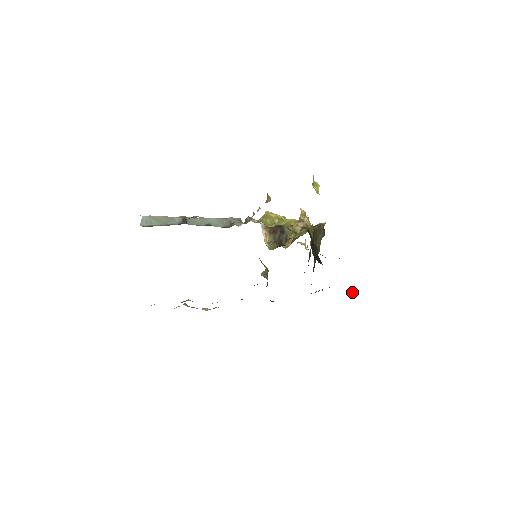
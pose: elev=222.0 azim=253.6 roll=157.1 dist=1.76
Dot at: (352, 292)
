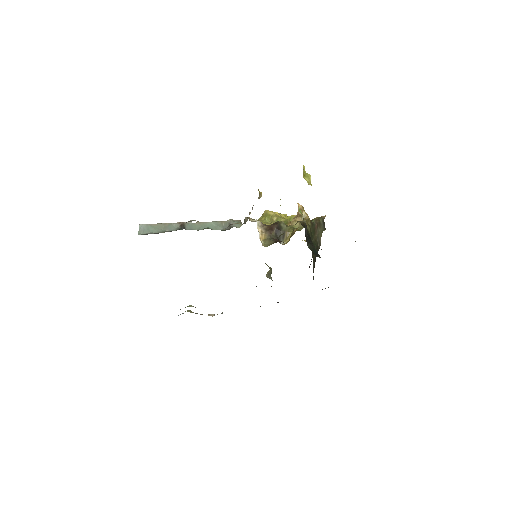
Dot at: occluded
